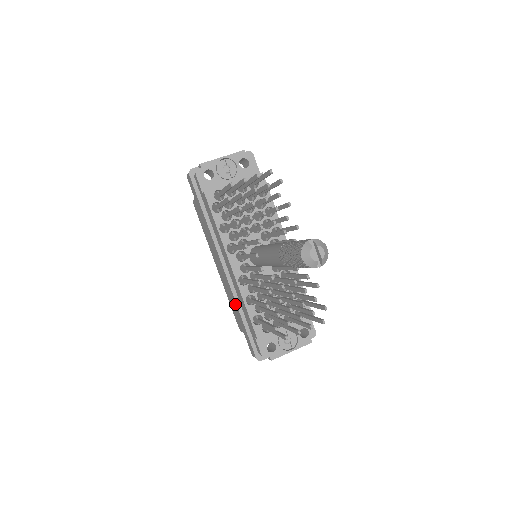
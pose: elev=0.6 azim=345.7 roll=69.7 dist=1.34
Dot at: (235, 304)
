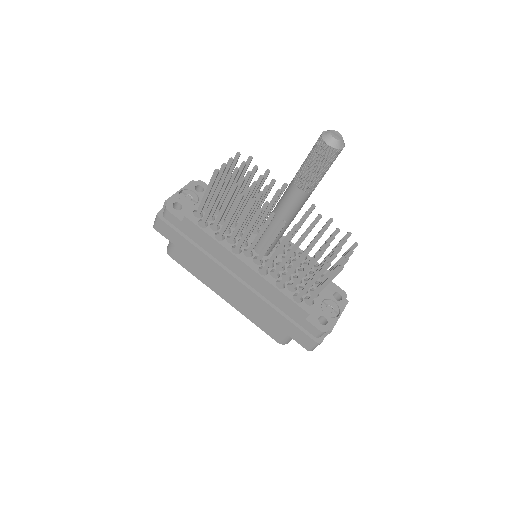
Dot at: (265, 307)
